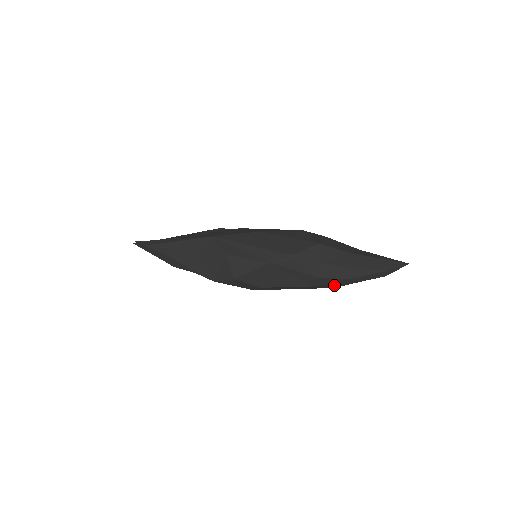
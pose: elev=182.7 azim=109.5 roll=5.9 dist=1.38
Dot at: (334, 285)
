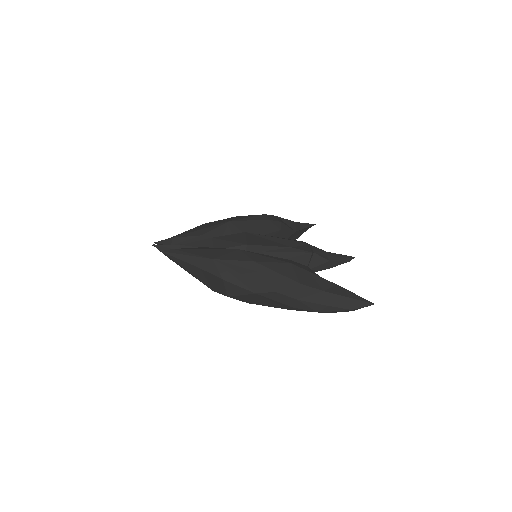
Dot at: occluded
